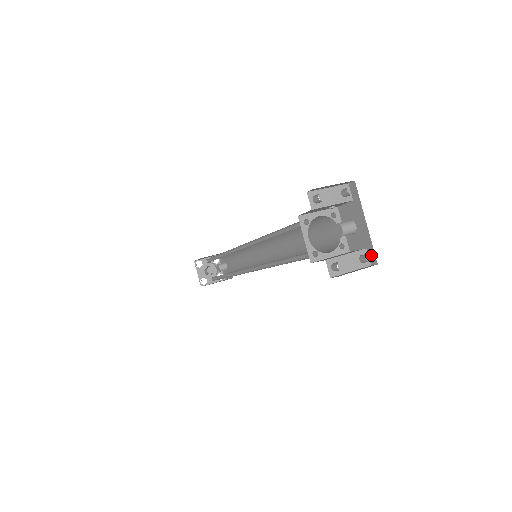
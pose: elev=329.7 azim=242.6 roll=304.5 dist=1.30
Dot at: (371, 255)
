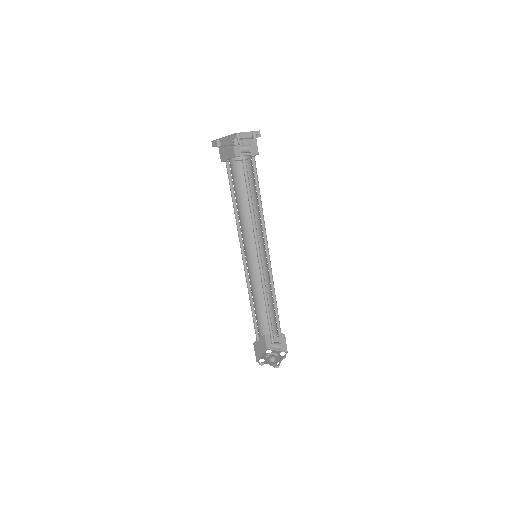
Dot at: occluded
